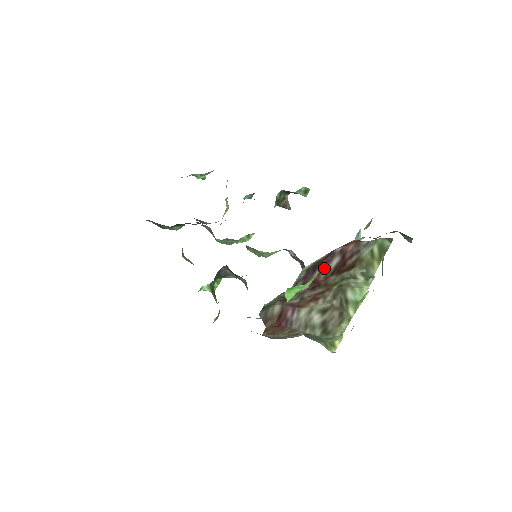
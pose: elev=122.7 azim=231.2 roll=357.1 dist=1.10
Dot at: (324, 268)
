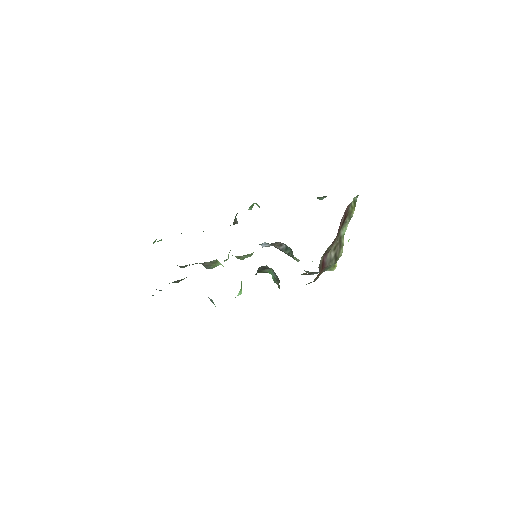
Dot at: (340, 225)
